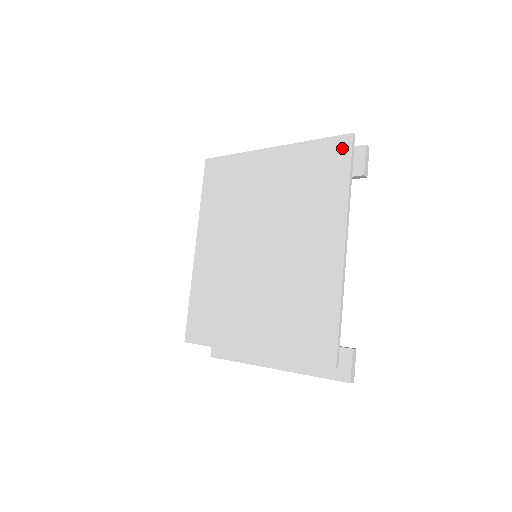
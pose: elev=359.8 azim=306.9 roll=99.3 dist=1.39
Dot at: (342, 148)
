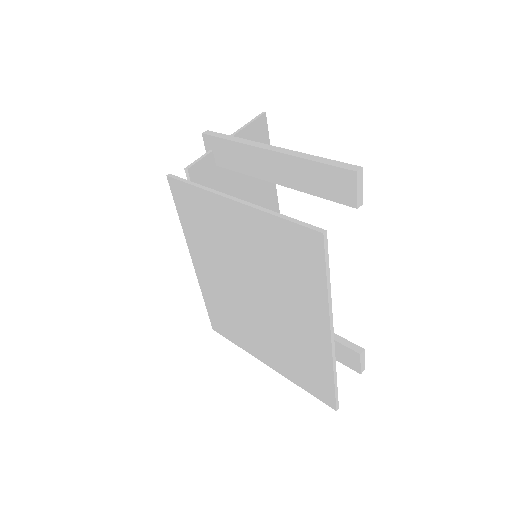
Dot at: (313, 244)
